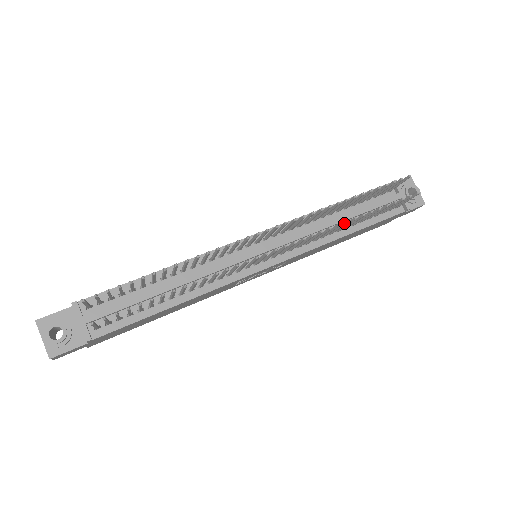
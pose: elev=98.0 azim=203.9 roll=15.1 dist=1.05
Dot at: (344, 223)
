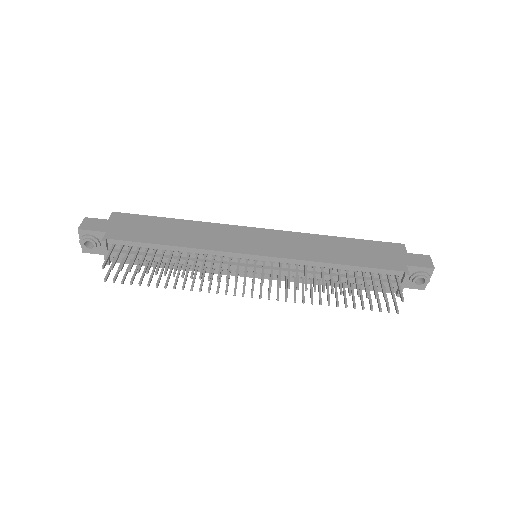
Dot at: (319, 301)
